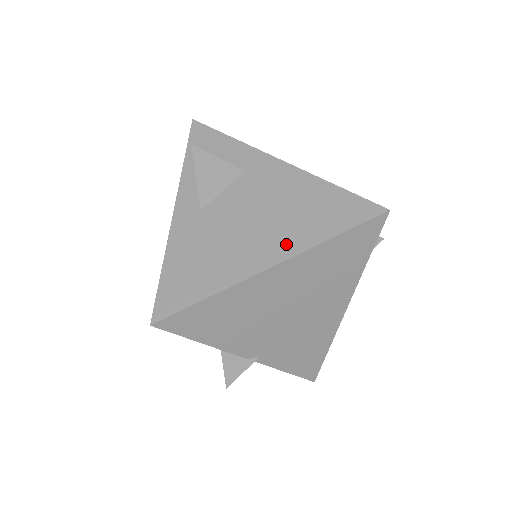
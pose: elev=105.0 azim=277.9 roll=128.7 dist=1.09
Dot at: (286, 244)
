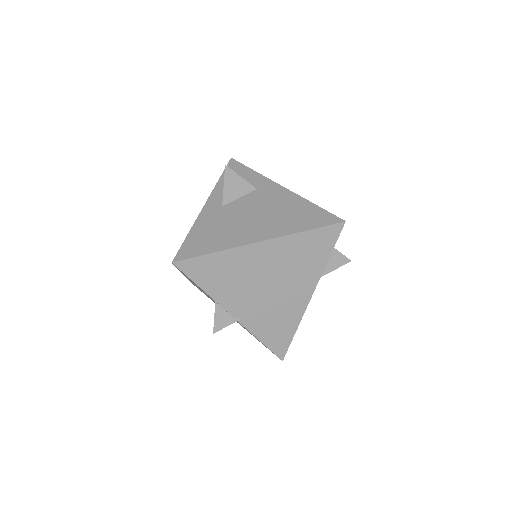
Dot at: (272, 231)
